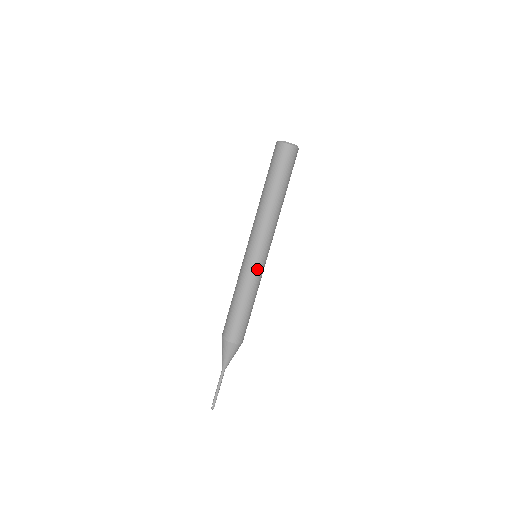
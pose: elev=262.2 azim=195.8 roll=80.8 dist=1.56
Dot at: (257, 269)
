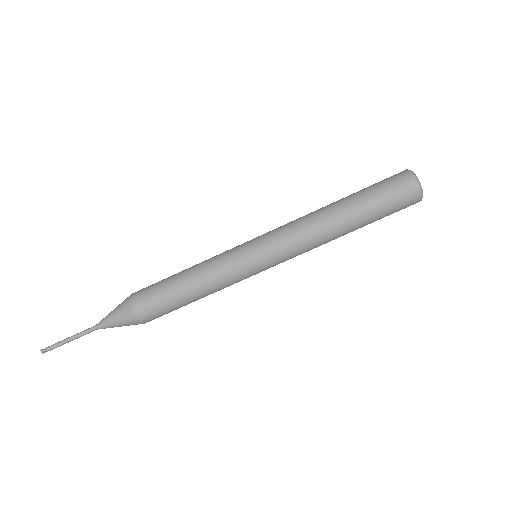
Dot at: (248, 277)
